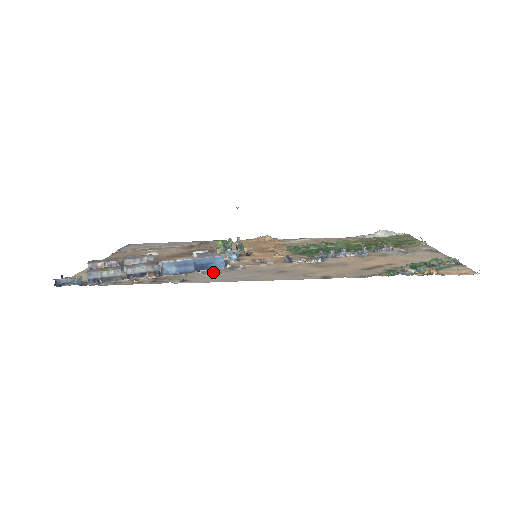
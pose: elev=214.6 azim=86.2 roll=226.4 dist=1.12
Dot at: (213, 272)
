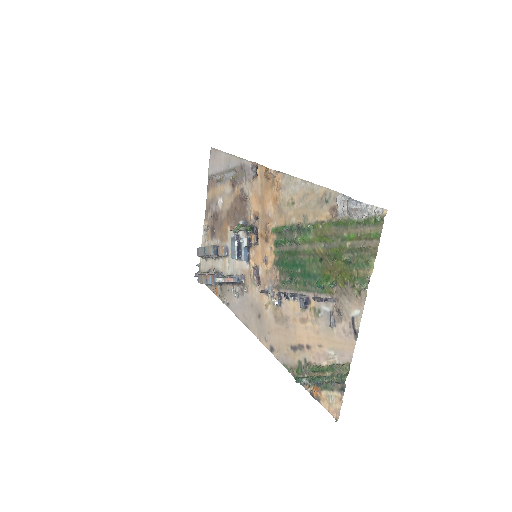
Dot at: (235, 296)
